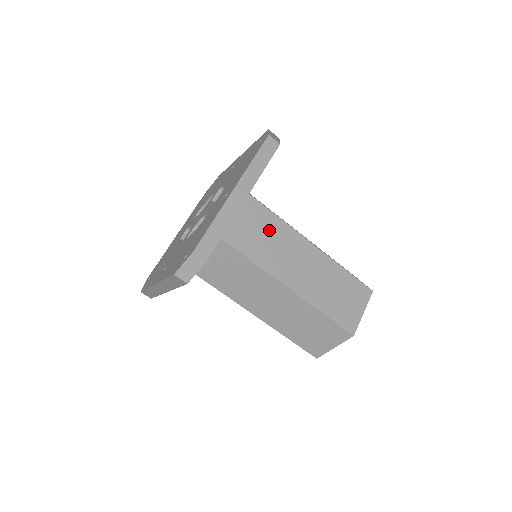
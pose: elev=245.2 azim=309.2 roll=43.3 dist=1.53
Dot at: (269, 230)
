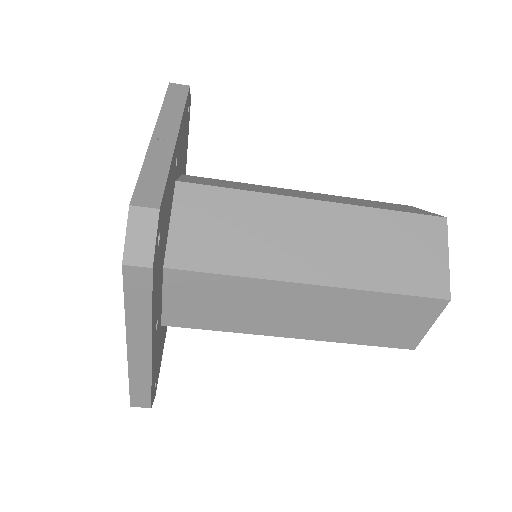
Dot at: (233, 296)
